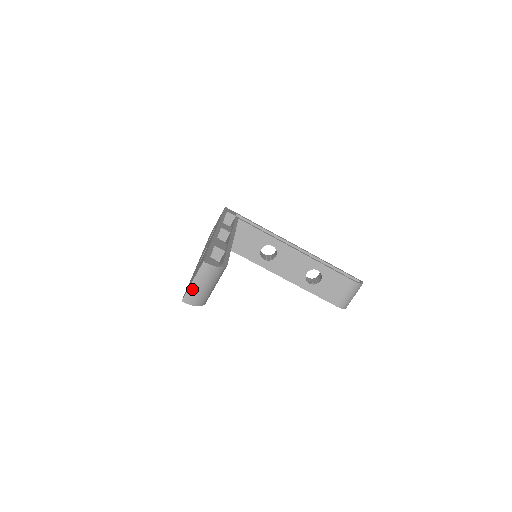
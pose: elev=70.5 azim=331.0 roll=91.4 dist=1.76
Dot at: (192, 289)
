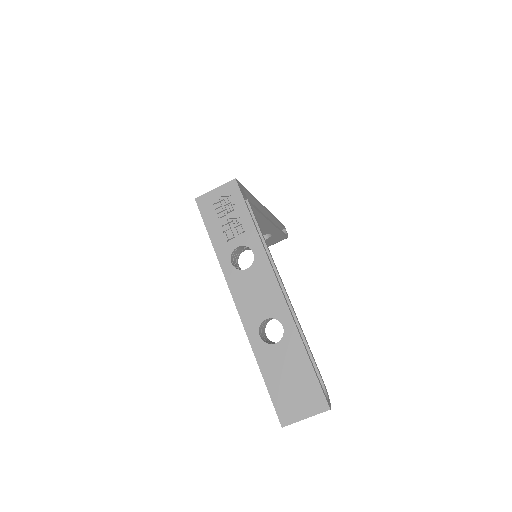
Dot at: (299, 420)
